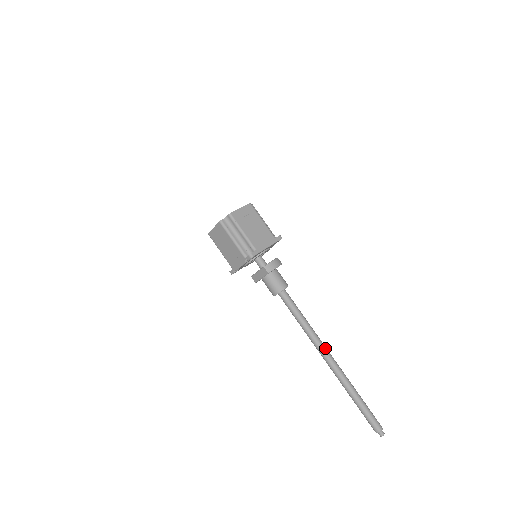
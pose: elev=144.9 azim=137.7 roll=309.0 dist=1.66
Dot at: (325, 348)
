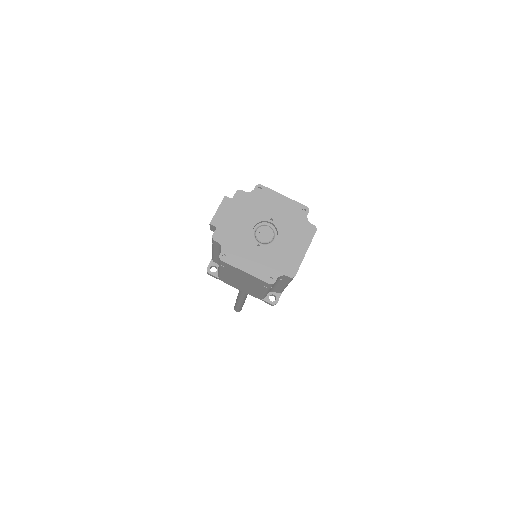
Dot at: occluded
